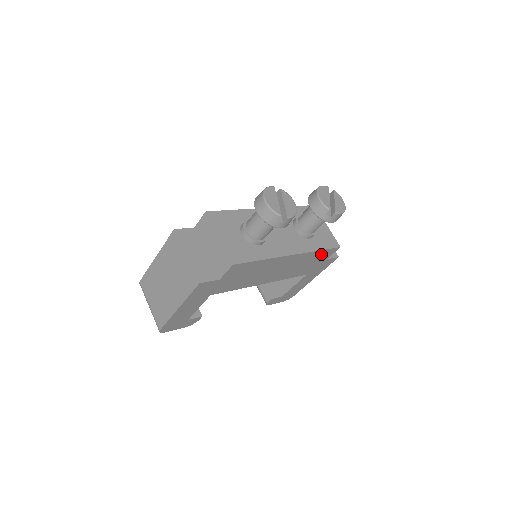
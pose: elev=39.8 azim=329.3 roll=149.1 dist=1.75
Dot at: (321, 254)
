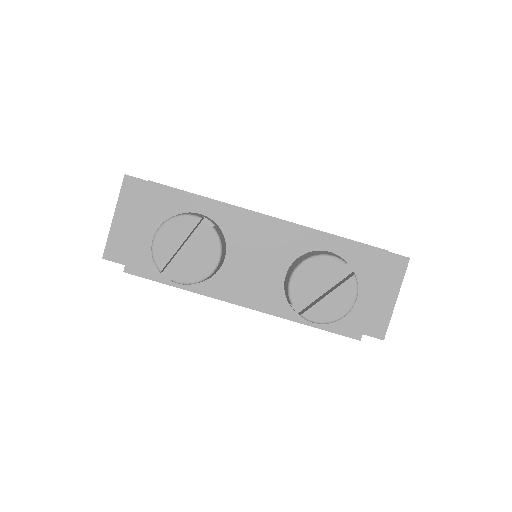
Dot at: occluded
